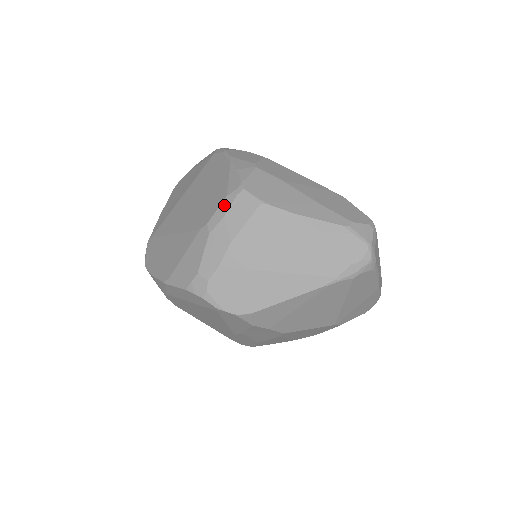
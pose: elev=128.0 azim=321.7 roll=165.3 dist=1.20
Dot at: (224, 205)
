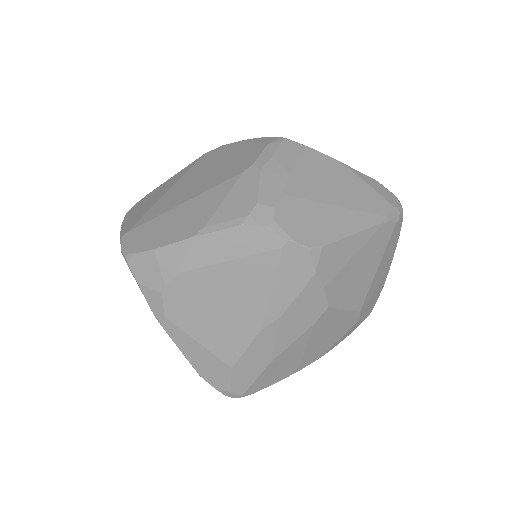
Dot at: (268, 149)
